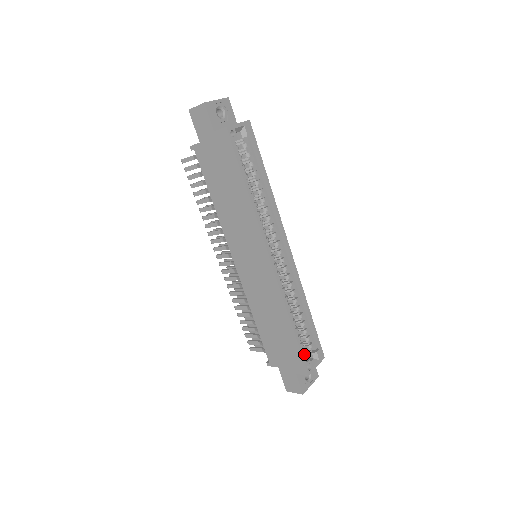
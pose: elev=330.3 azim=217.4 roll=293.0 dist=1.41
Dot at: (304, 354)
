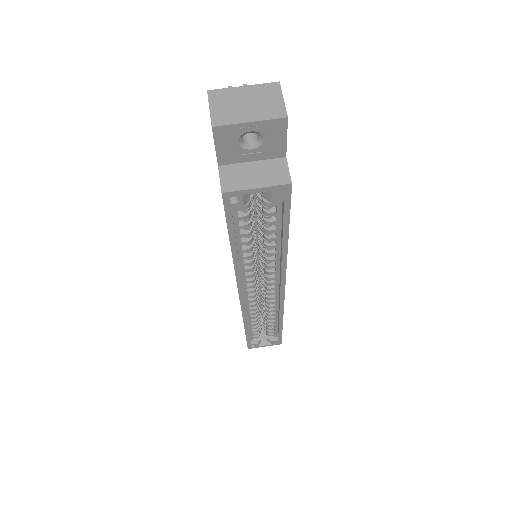
Dot at: occluded
